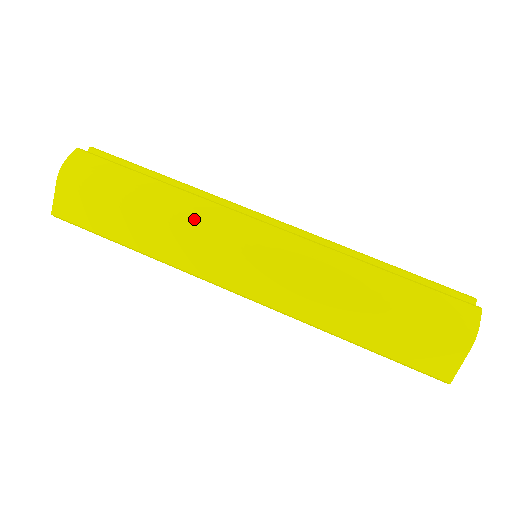
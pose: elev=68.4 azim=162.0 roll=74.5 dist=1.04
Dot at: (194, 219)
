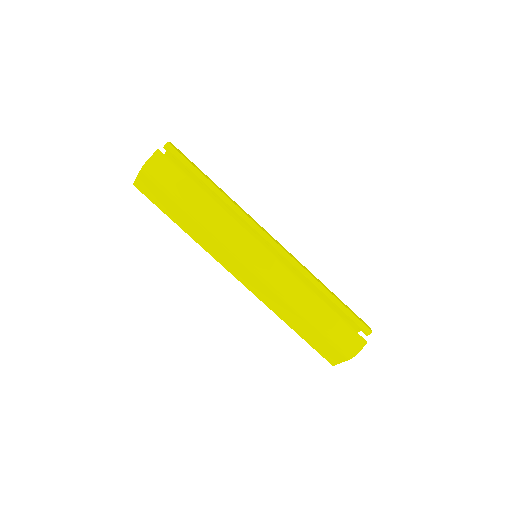
Dot at: (222, 233)
